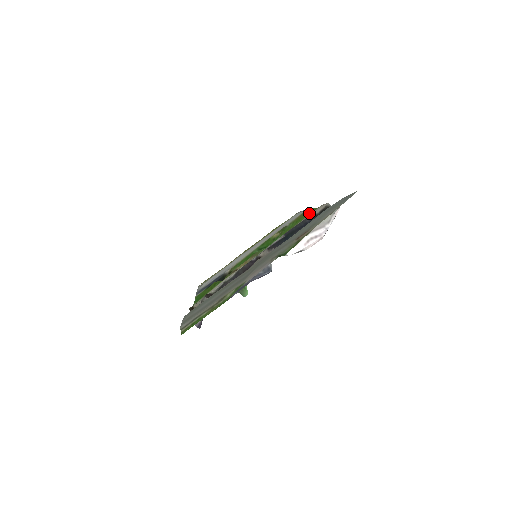
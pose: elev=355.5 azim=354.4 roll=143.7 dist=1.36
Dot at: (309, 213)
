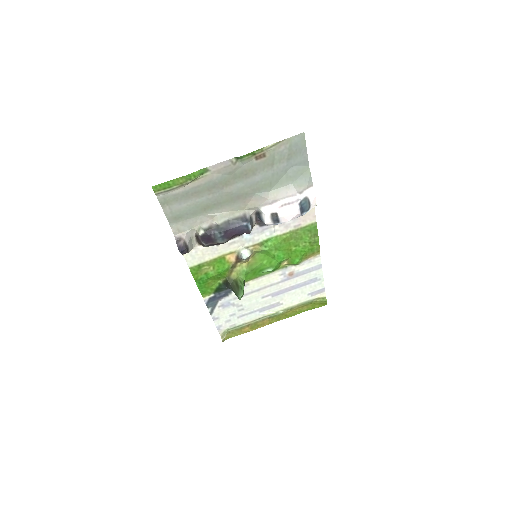
Dot at: (313, 245)
